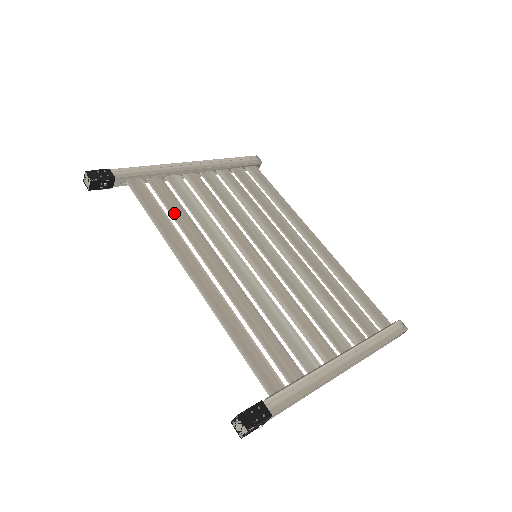
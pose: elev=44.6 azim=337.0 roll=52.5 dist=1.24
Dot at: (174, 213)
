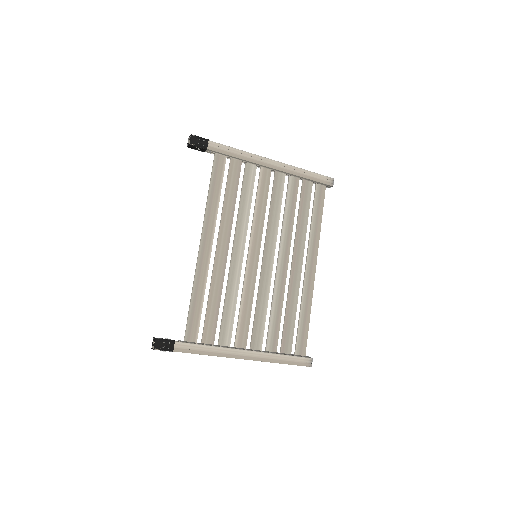
Dot at: (227, 195)
